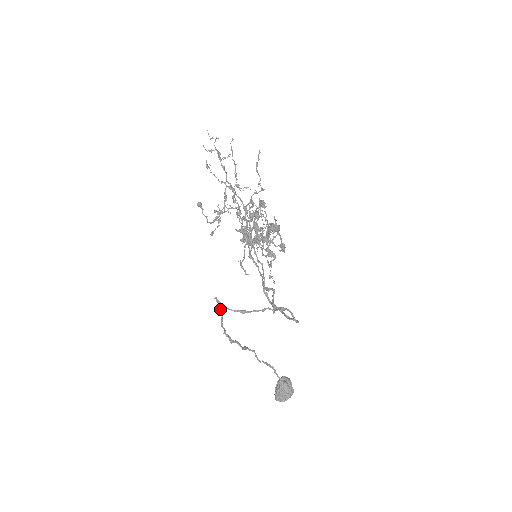
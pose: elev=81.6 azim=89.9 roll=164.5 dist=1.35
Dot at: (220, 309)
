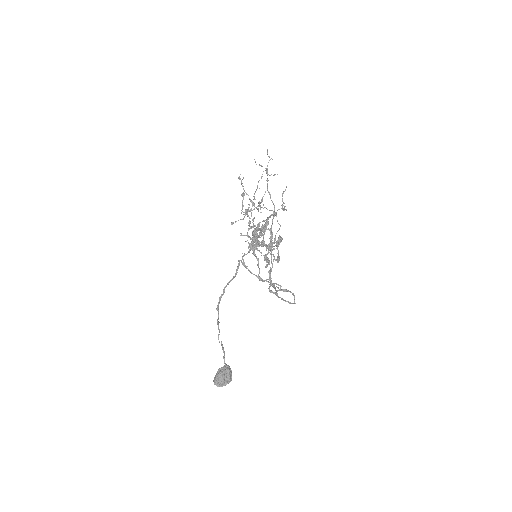
Dot at: (236, 272)
